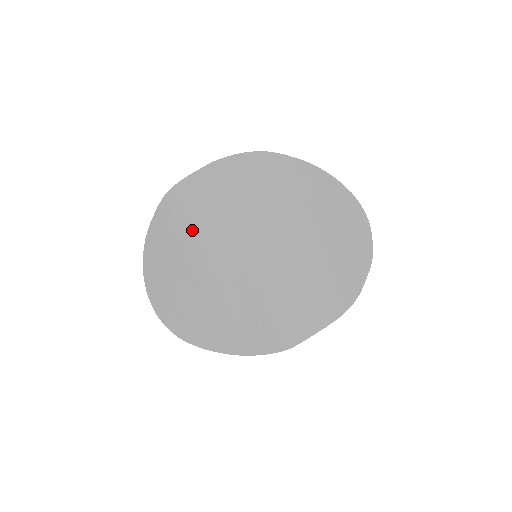
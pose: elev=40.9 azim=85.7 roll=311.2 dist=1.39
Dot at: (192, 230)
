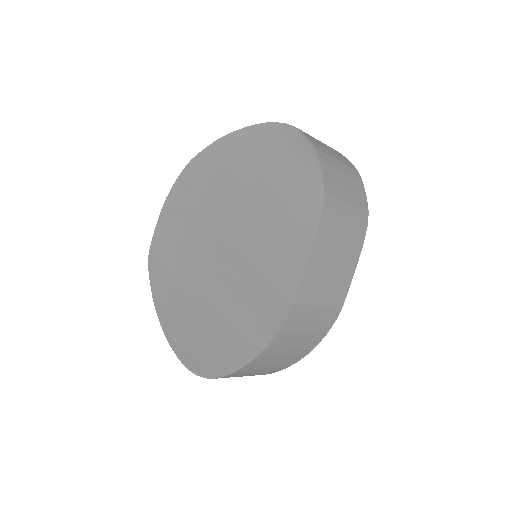
Dot at: (174, 272)
